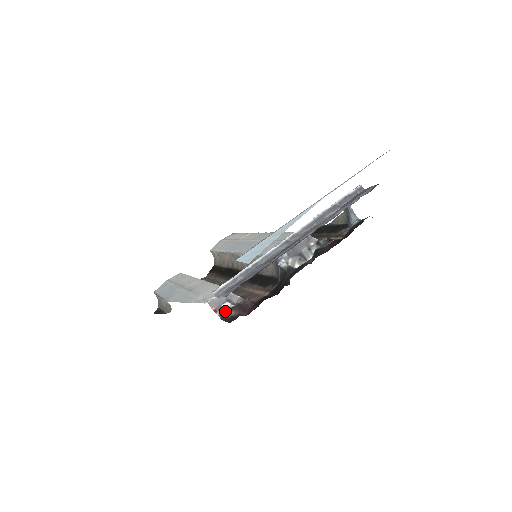
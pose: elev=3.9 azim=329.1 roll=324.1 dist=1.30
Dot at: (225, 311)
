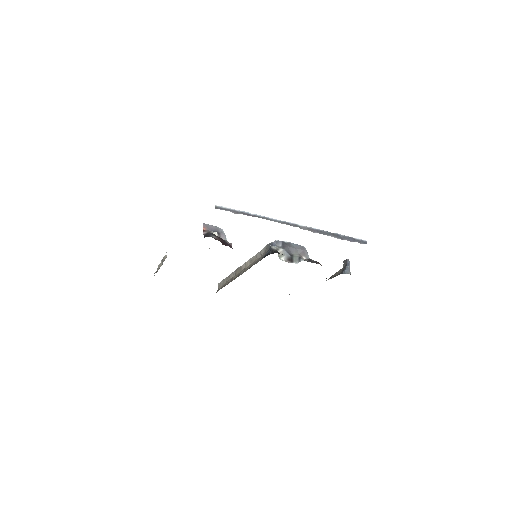
Dot at: (211, 233)
